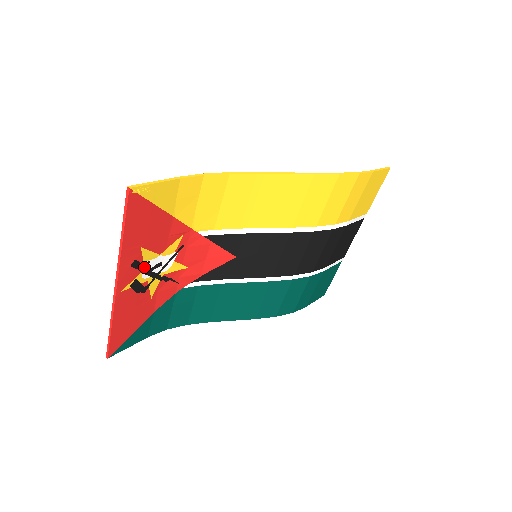
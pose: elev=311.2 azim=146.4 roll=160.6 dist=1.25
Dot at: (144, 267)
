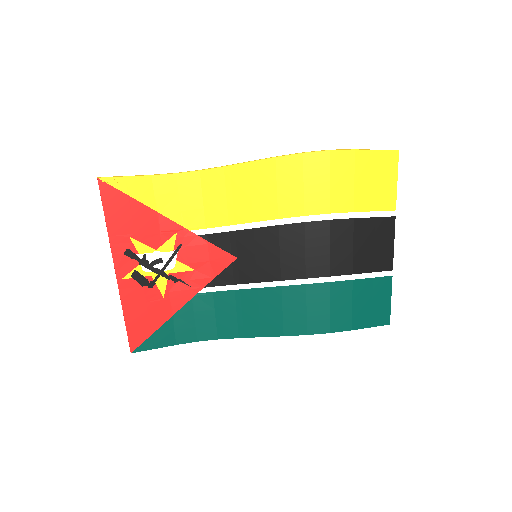
Dot at: (142, 259)
